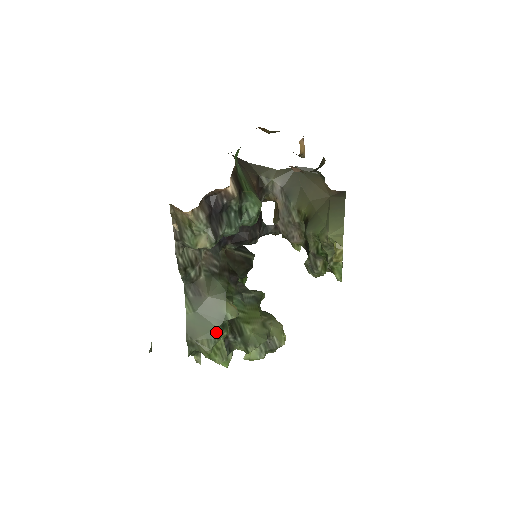
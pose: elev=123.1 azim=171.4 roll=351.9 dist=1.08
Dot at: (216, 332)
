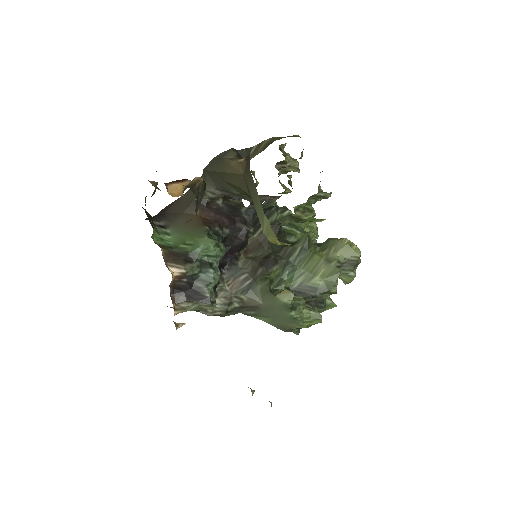
Dot at: (293, 316)
